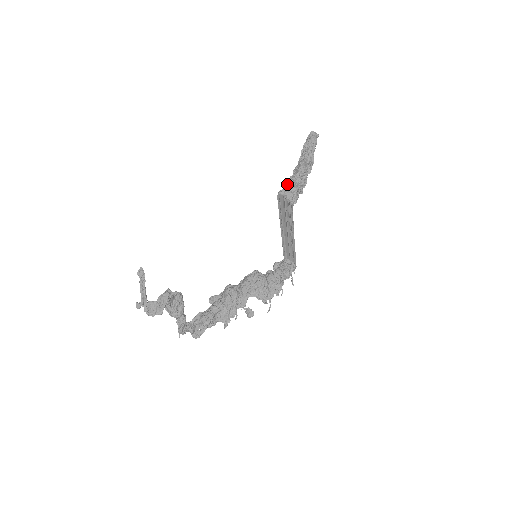
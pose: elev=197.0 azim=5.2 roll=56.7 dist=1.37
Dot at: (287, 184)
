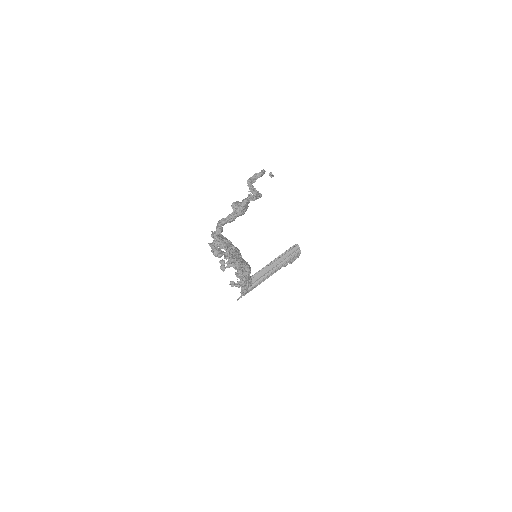
Dot at: occluded
